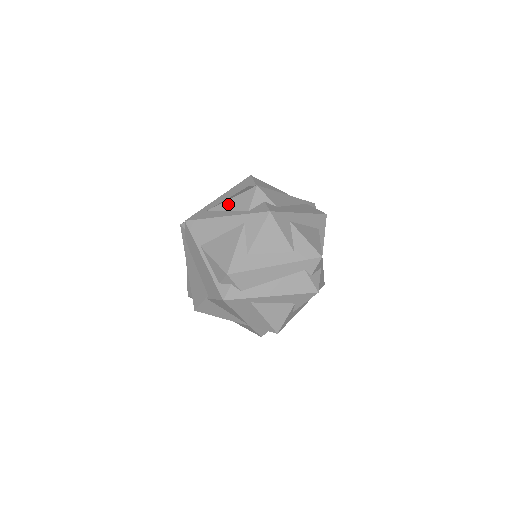
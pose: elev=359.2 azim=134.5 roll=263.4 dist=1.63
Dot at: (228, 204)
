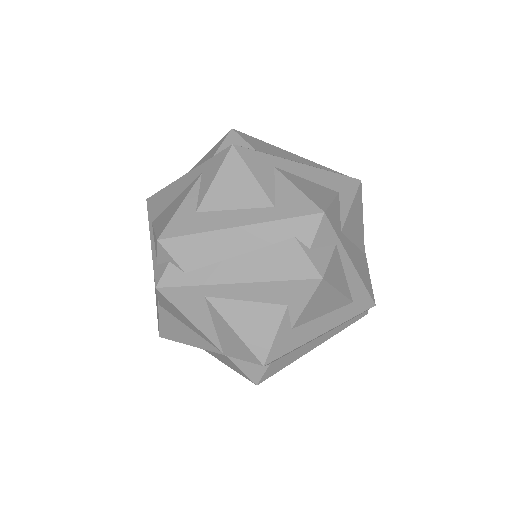
Dot at: (197, 165)
